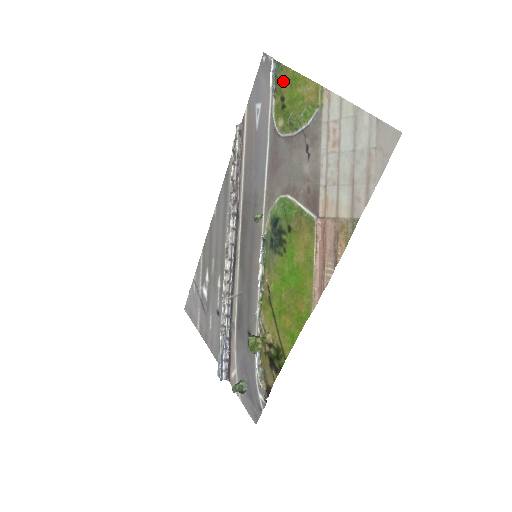
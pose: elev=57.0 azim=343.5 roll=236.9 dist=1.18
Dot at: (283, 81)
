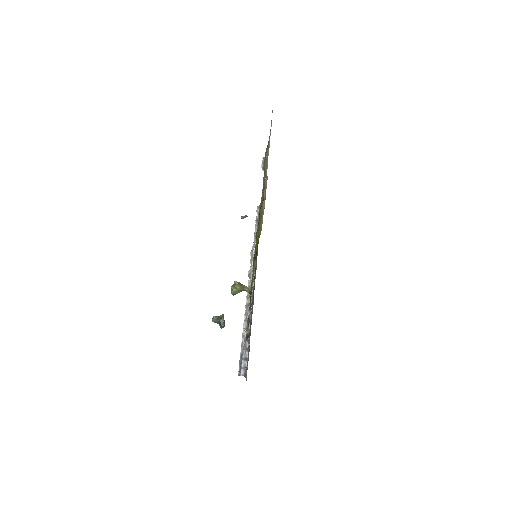
Dot at: occluded
